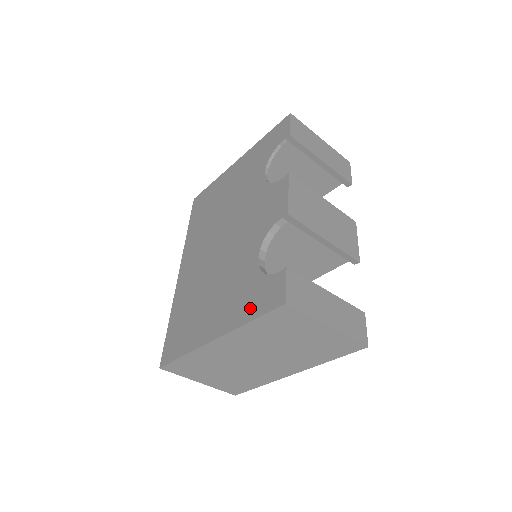
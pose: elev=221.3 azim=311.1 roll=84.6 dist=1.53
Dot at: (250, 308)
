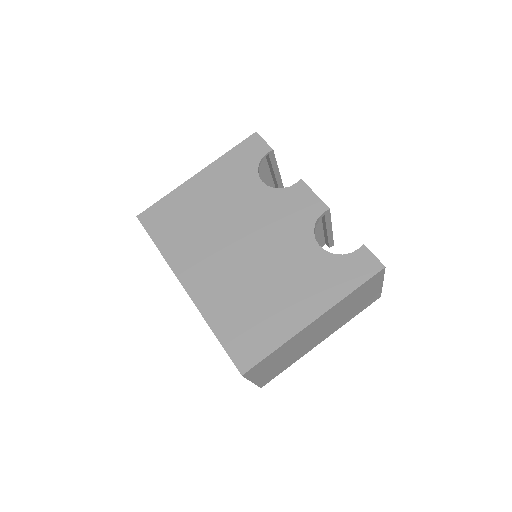
Dot at: (345, 282)
